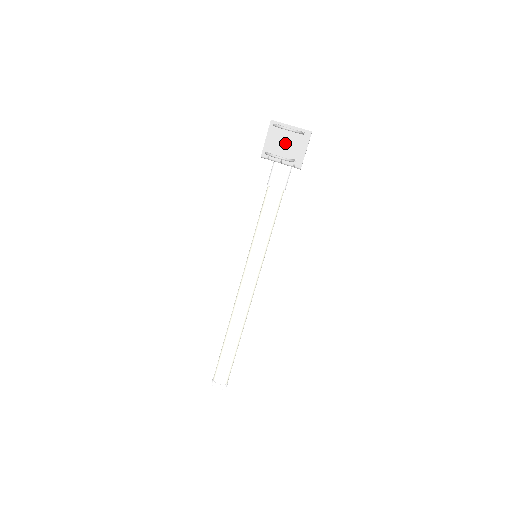
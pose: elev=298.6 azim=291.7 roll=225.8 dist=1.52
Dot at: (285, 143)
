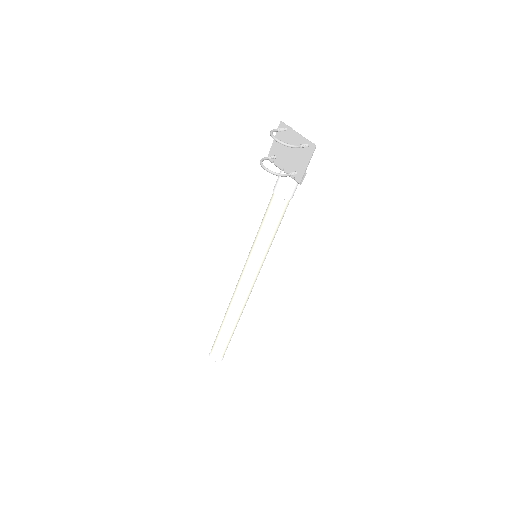
Dot at: (289, 151)
